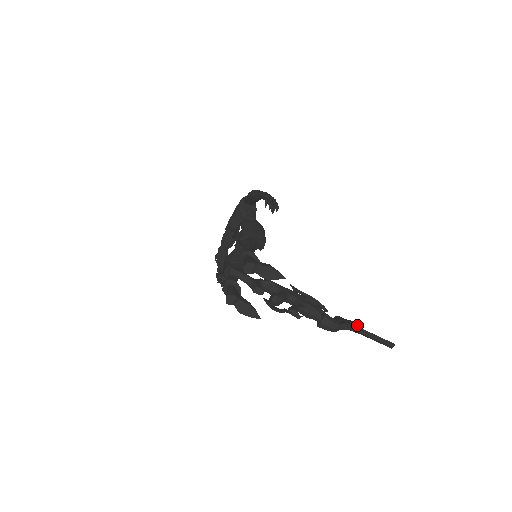
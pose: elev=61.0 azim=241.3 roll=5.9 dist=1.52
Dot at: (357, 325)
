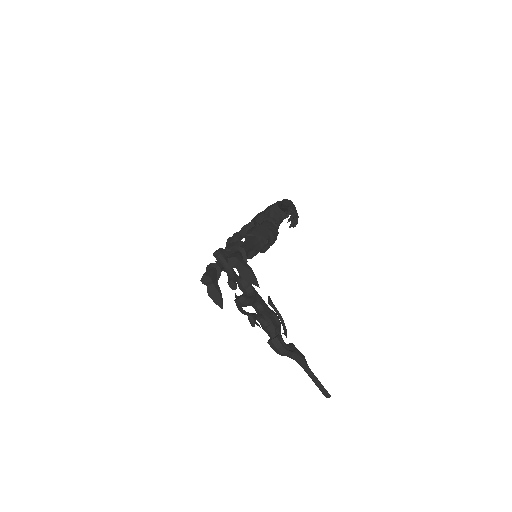
Dot at: (306, 361)
